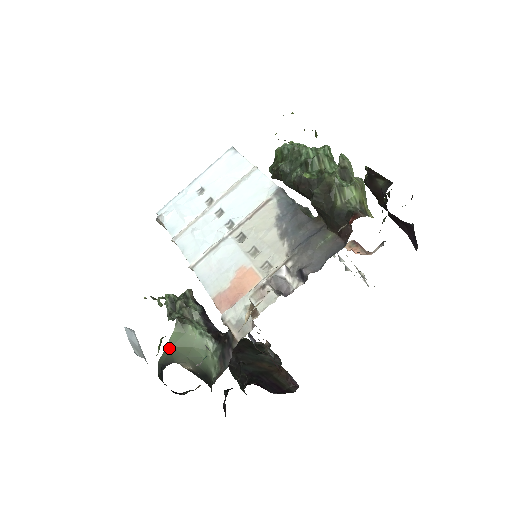
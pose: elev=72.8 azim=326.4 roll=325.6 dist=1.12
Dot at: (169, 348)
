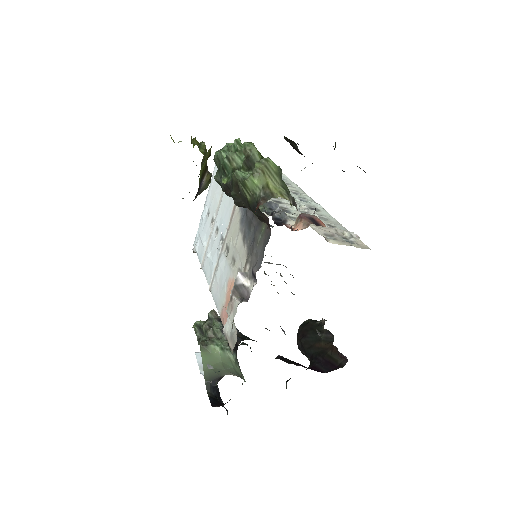
Dot at: (206, 368)
